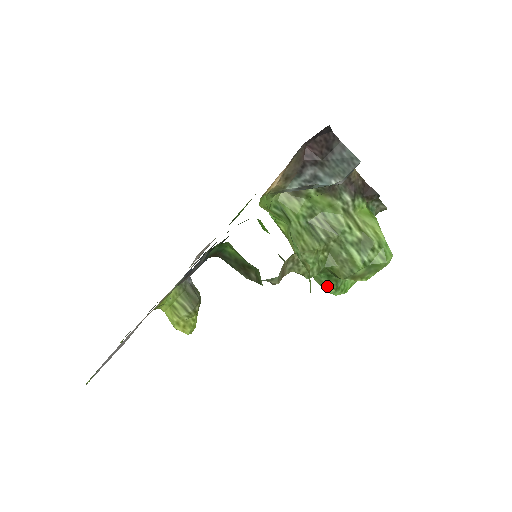
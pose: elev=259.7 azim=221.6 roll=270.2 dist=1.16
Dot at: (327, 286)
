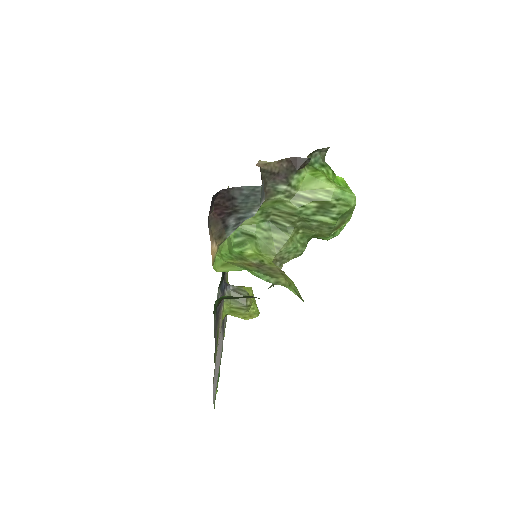
Dot at: (324, 238)
